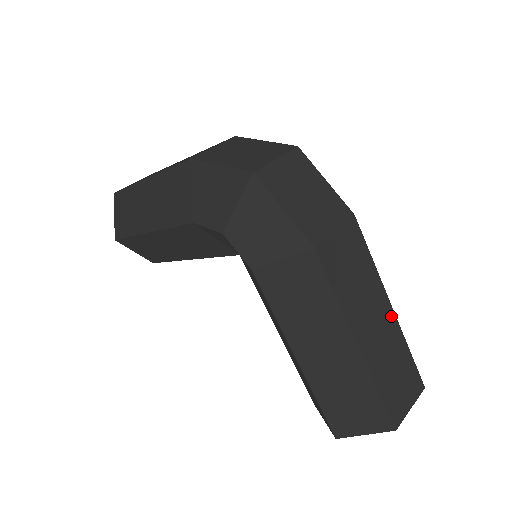
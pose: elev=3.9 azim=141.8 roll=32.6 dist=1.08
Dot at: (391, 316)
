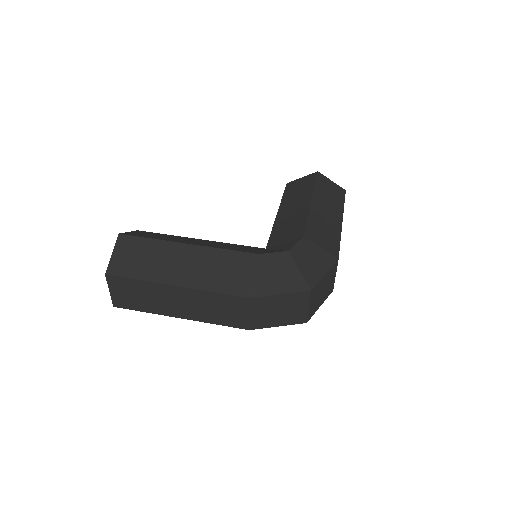
Dot at: occluded
